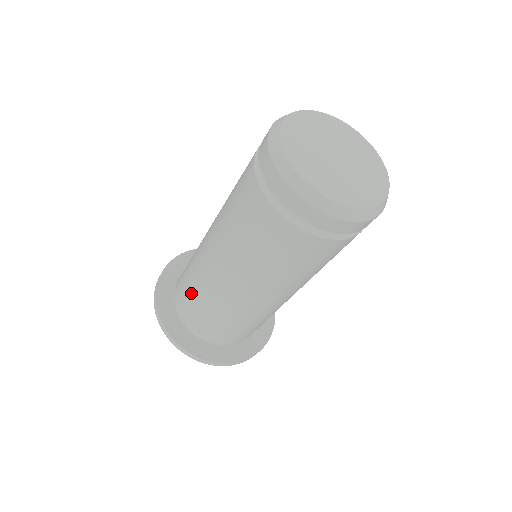
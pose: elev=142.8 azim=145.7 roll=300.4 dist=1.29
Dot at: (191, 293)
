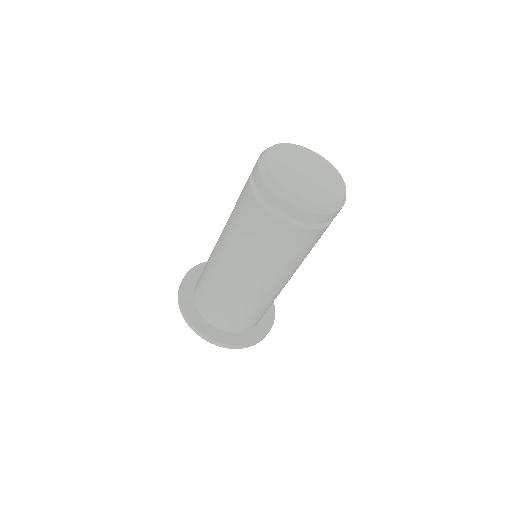
Dot at: (236, 311)
